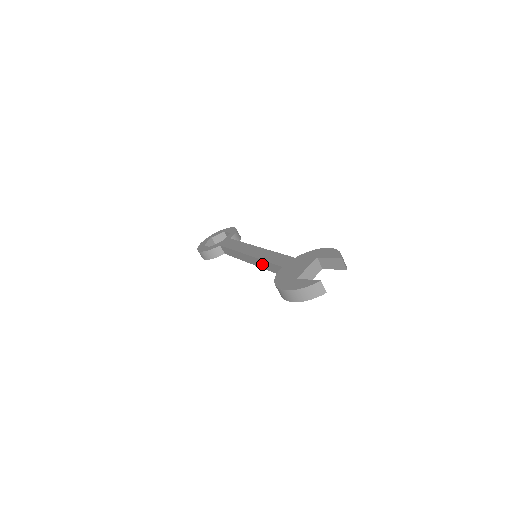
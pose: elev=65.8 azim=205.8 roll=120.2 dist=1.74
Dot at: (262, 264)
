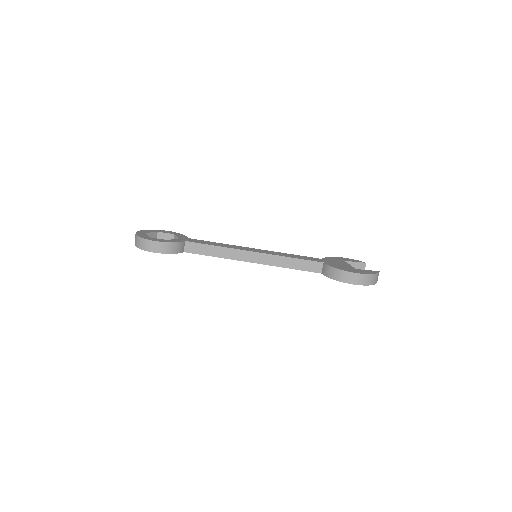
Dot at: (280, 261)
